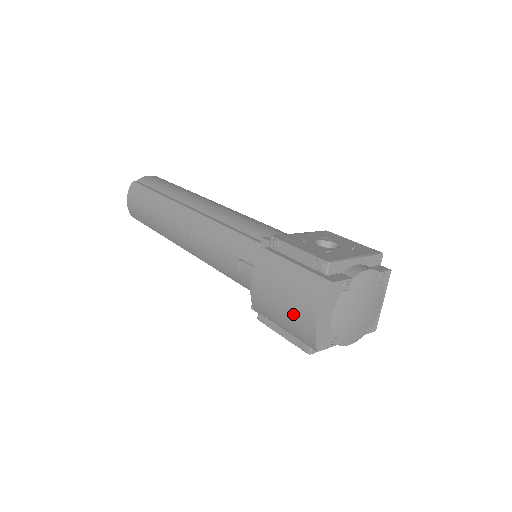
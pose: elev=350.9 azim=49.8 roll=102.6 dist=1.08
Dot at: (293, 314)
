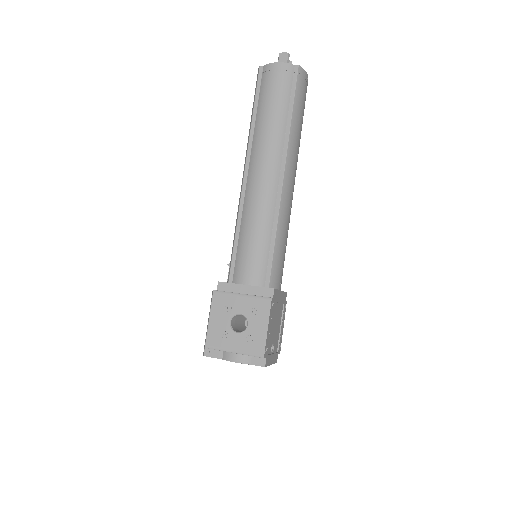
Dot at: occluded
